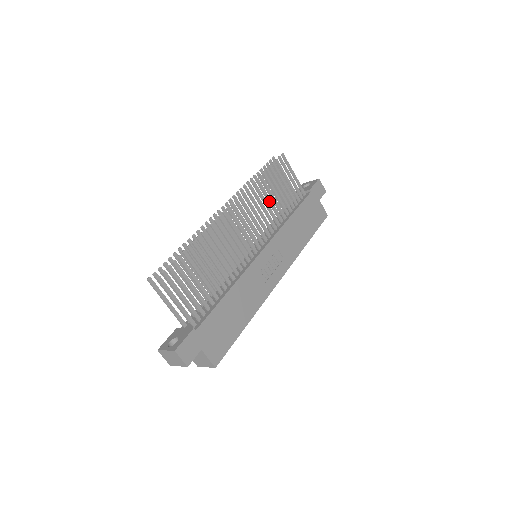
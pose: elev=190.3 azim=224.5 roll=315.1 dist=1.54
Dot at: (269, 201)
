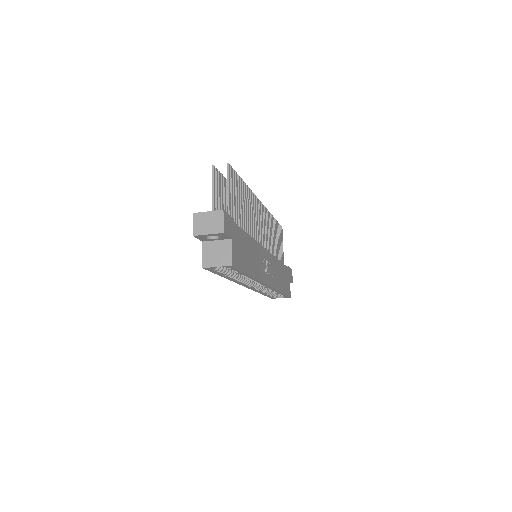
Dot at: (272, 236)
